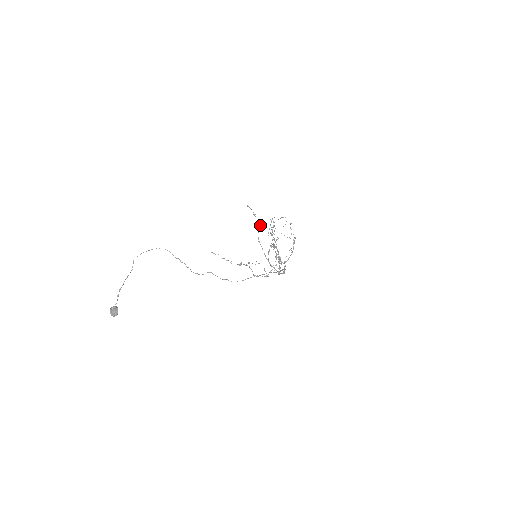
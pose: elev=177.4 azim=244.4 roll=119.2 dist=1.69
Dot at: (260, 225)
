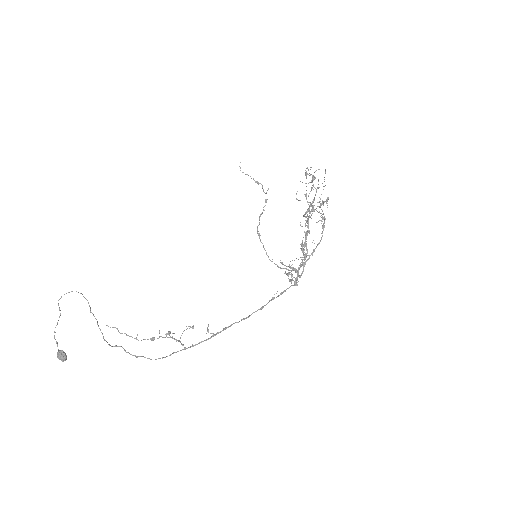
Dot at: (265, 201)
